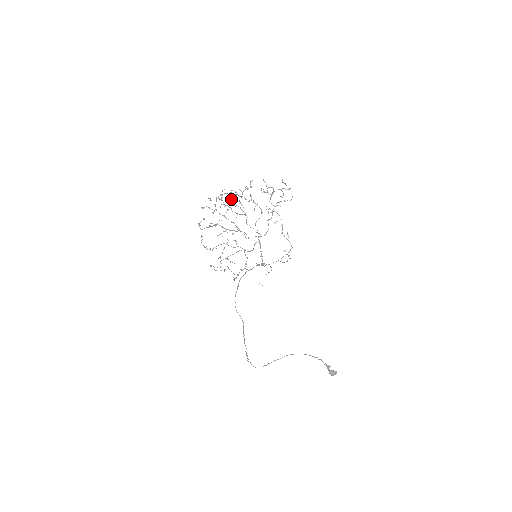
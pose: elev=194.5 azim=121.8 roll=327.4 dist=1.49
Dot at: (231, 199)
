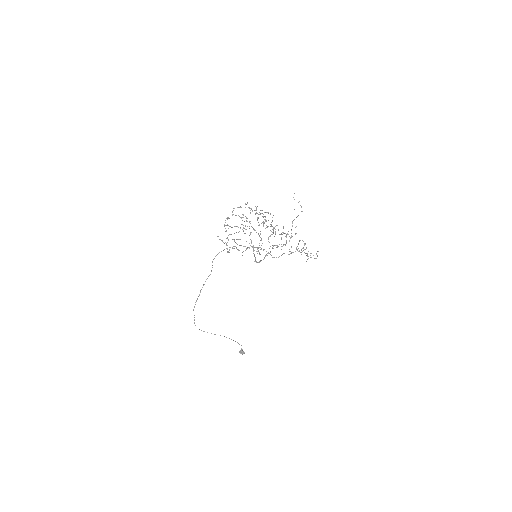
Dot at: occluded
